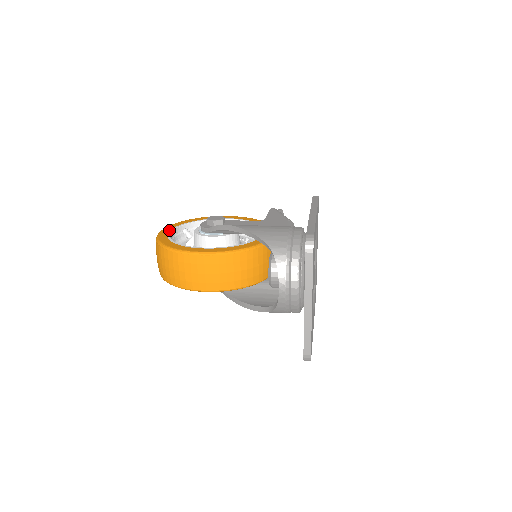
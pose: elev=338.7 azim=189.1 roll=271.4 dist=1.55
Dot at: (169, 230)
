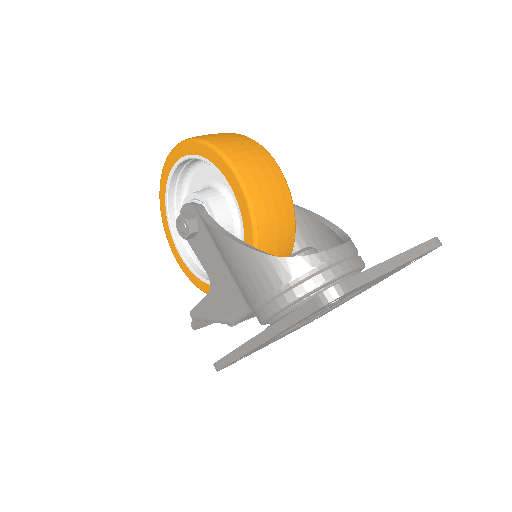
Dot at: occluded
